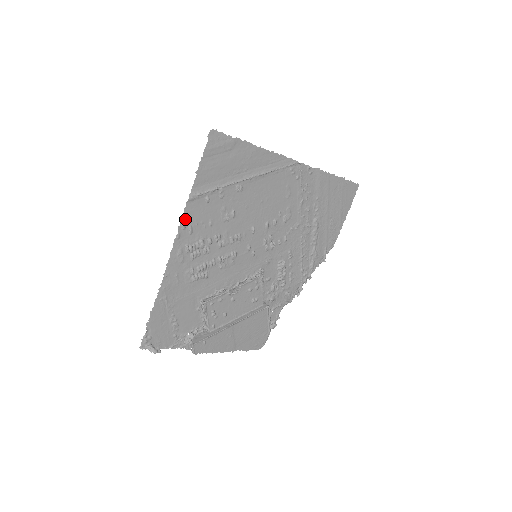
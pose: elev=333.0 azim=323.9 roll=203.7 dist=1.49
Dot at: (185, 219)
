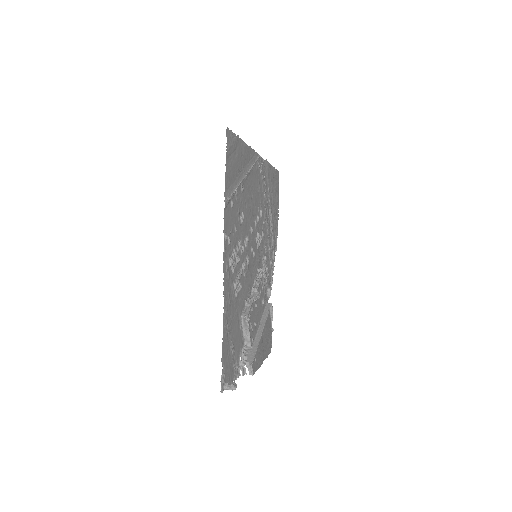
Dot at: (225, 229)
